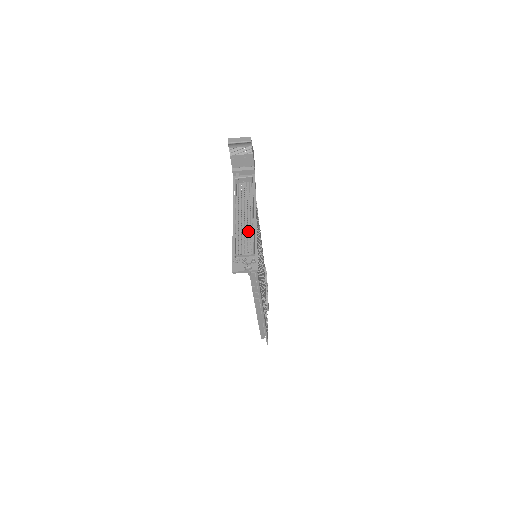
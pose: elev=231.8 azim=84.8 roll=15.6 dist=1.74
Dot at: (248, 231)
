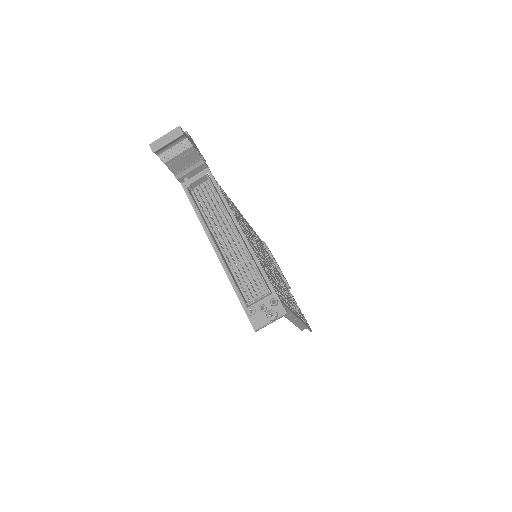
Dot at: (242, 257)
